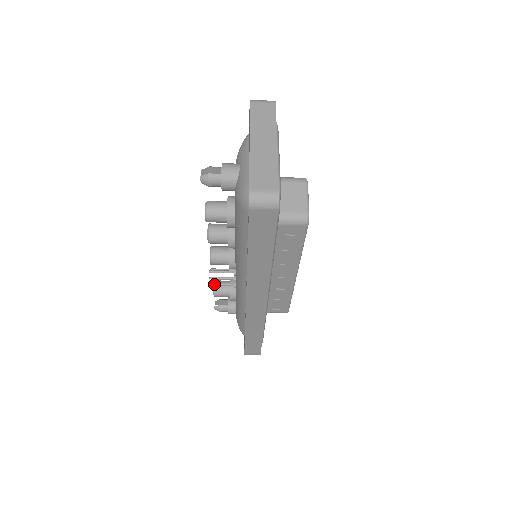
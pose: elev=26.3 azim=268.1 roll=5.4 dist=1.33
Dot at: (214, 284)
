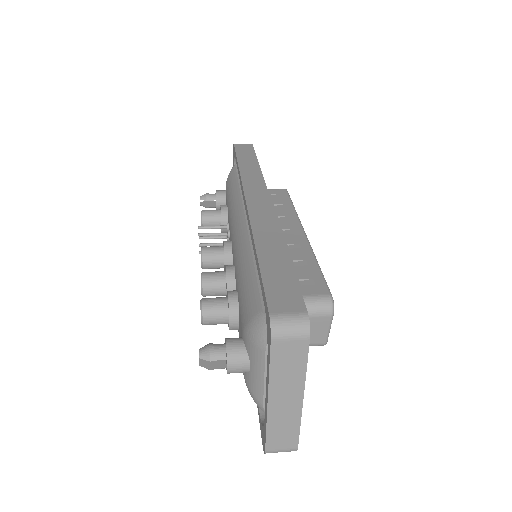
Dot at: occluded
